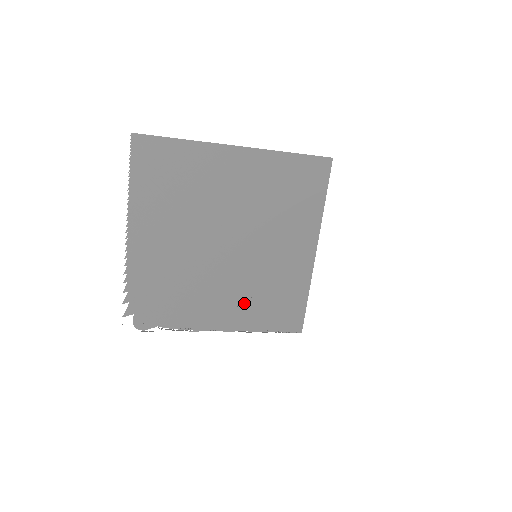
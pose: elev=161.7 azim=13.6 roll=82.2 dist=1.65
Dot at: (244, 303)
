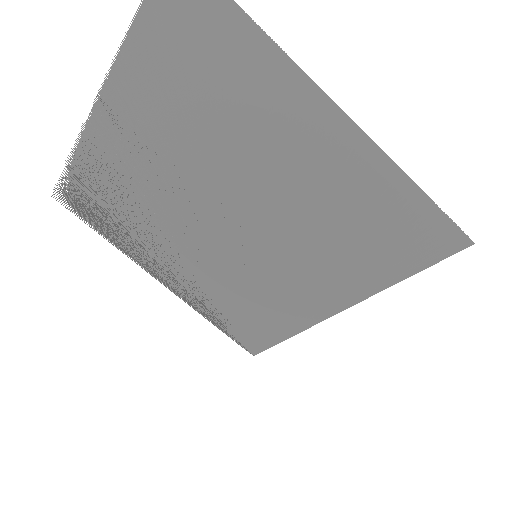
Dot at: (207, 283)
